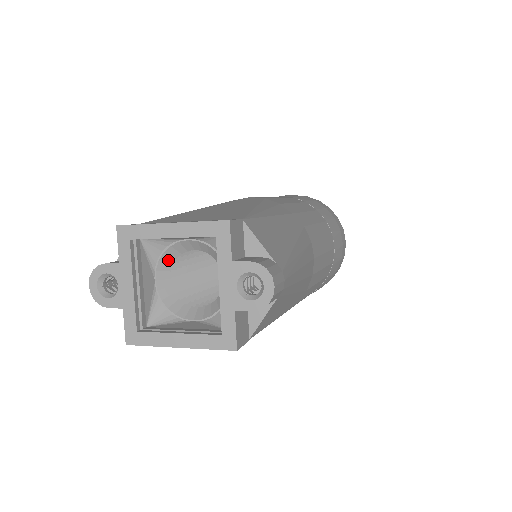
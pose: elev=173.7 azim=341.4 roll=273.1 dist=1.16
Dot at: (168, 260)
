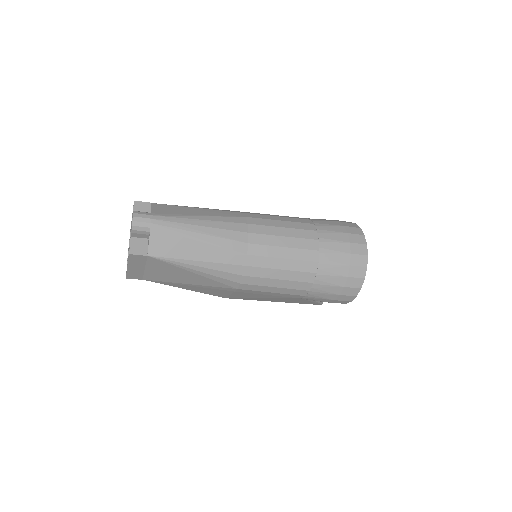
Dot at: occluded
